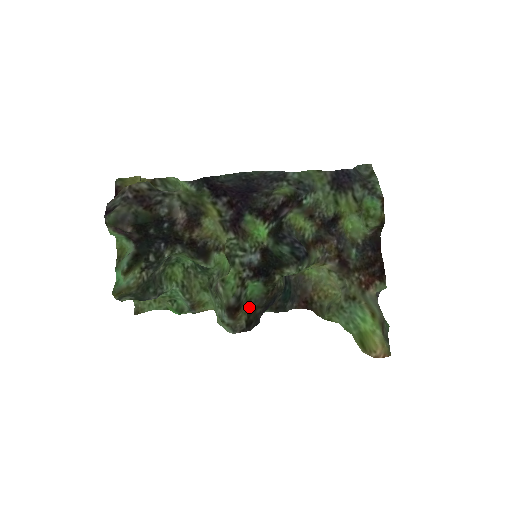
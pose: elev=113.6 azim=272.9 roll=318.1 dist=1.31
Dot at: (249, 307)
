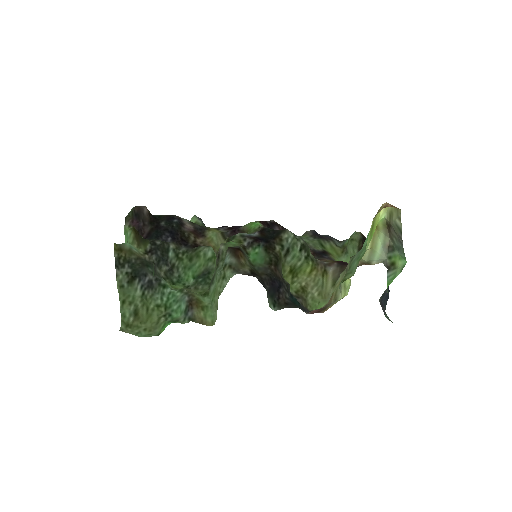
Dot at: (252, 268)
